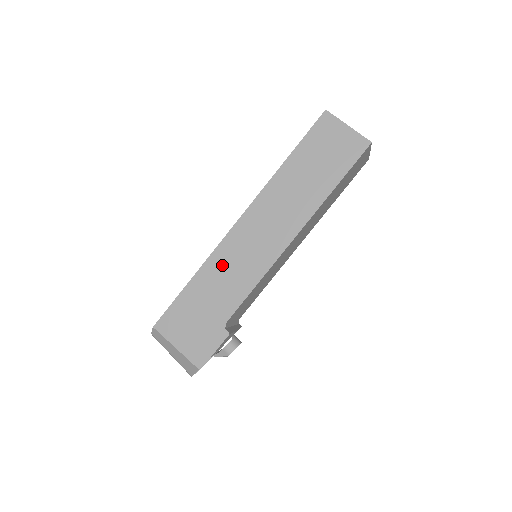
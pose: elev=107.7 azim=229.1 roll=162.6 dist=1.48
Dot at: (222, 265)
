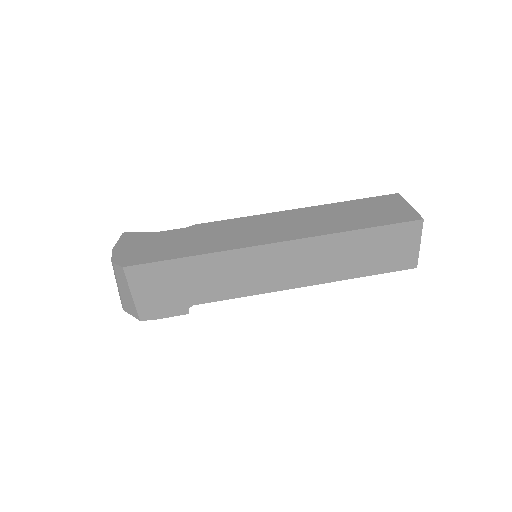
Dot at: (231, 265)
